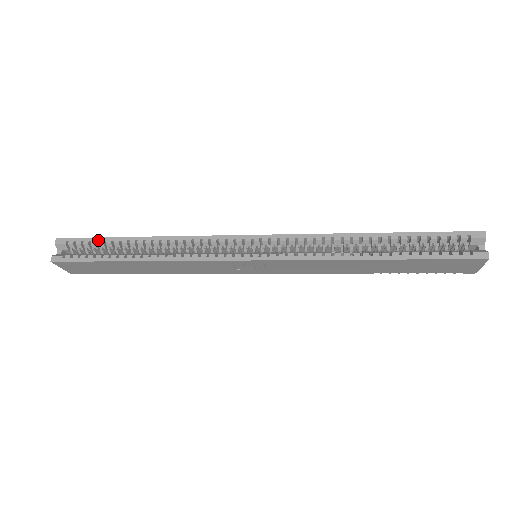
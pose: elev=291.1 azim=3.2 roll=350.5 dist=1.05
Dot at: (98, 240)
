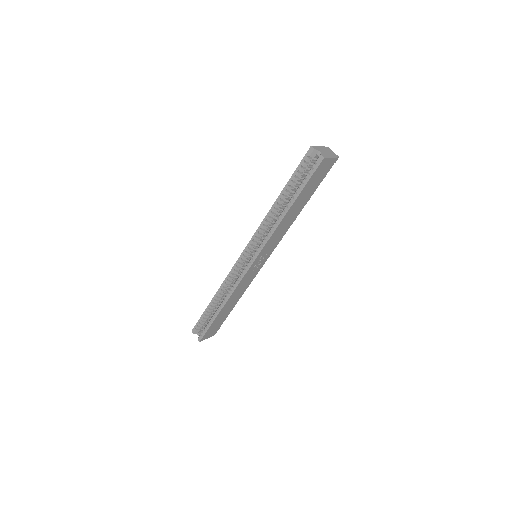
Dot at: (203, 316)
